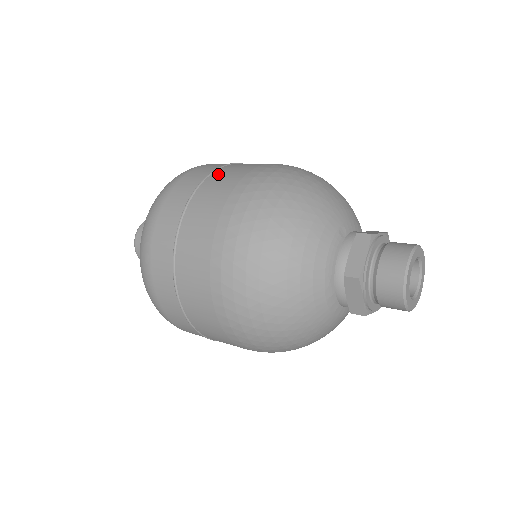
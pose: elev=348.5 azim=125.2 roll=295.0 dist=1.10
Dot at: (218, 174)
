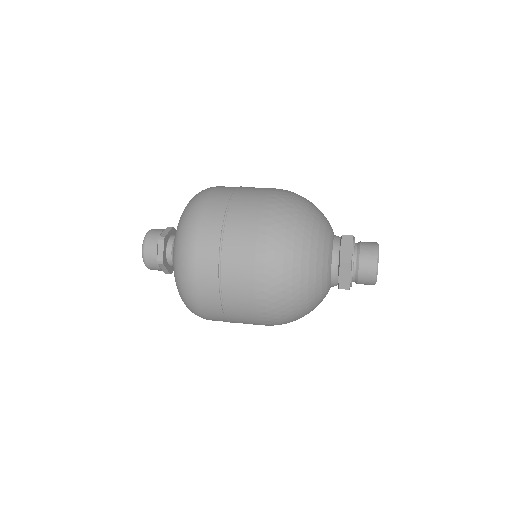
Dot at: (228, 259)
